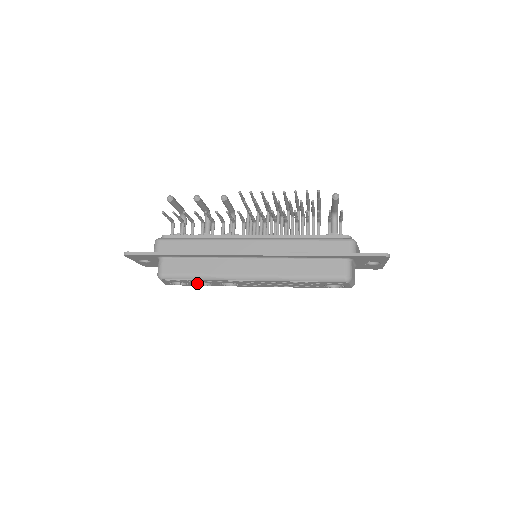
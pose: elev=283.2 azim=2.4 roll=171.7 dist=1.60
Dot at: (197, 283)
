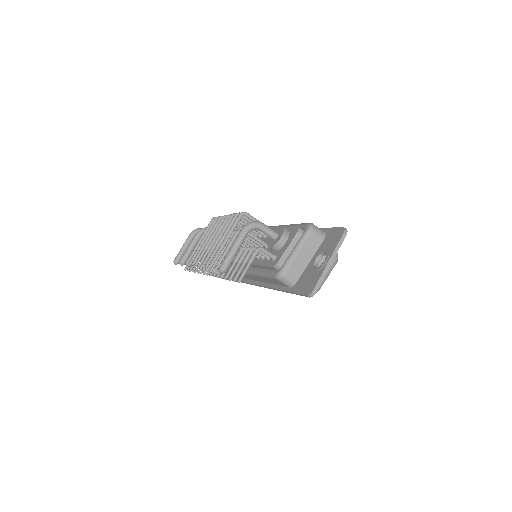
Dot at: occluded
